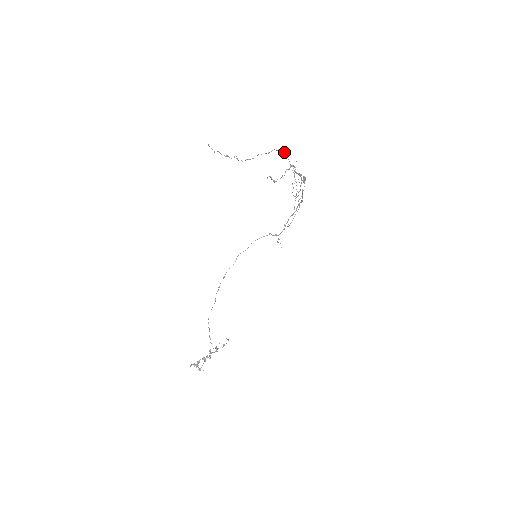
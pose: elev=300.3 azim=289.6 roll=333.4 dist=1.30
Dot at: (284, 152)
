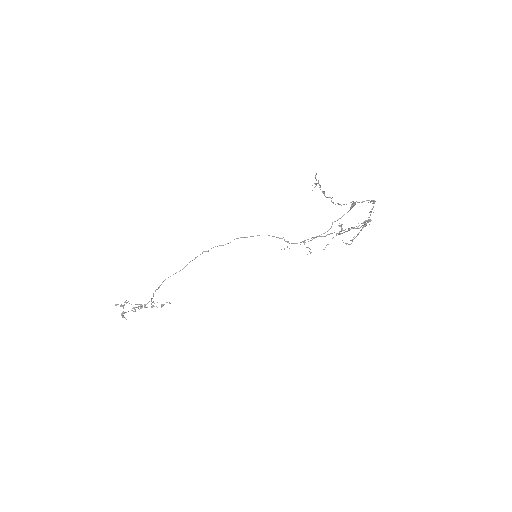
Dot at: occluded
